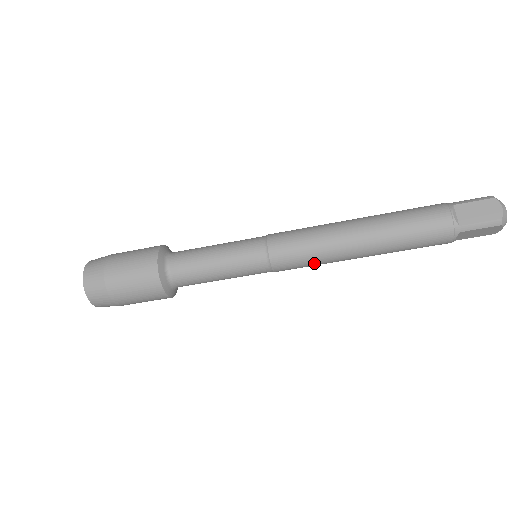
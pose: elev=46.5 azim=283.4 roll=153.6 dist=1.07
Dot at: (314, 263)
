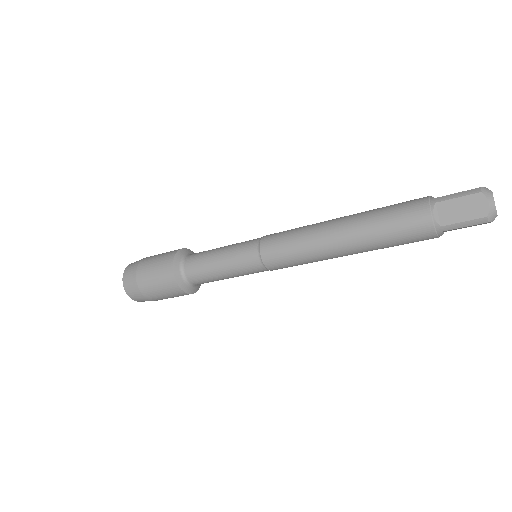
Dot at: (305, 263)
